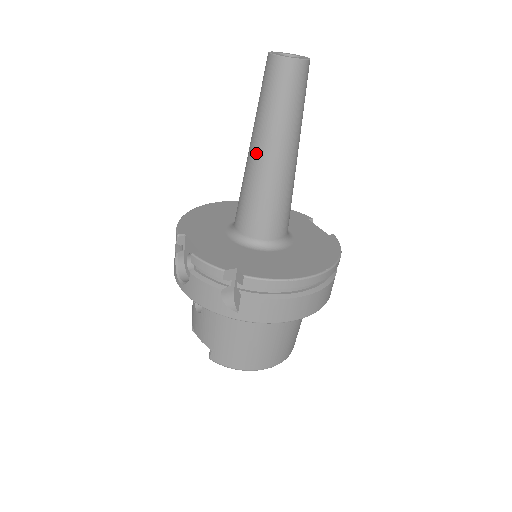
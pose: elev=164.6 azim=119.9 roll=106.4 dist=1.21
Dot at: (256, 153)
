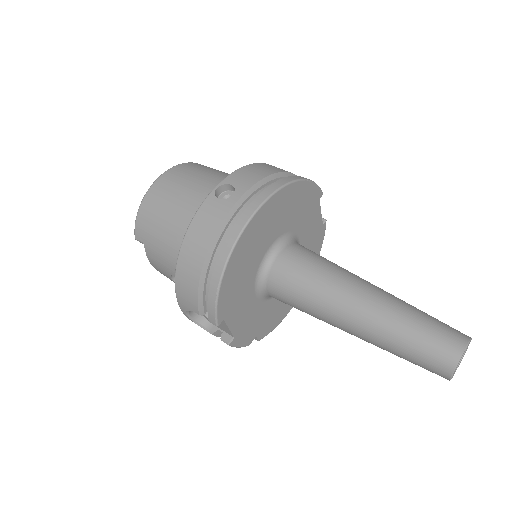
Dot at: occluded
